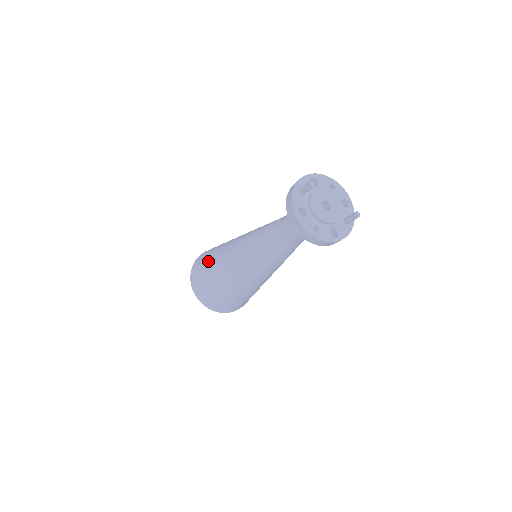
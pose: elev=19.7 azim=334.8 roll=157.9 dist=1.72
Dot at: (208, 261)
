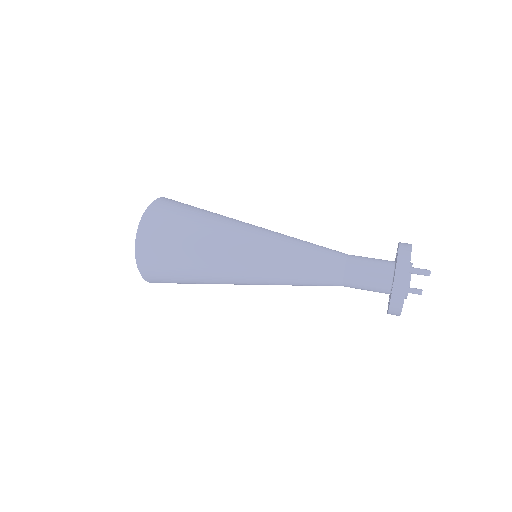
Dot at: (187, 239)
